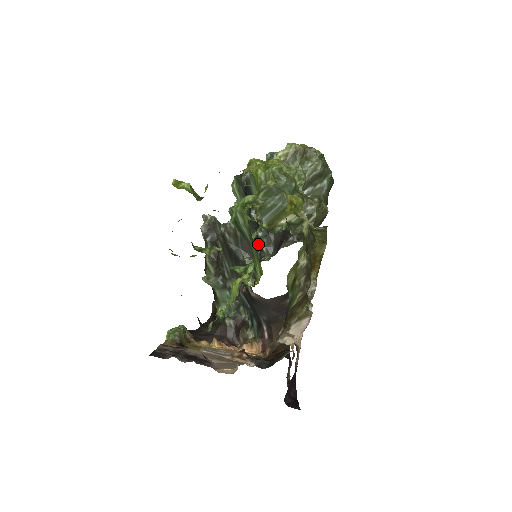
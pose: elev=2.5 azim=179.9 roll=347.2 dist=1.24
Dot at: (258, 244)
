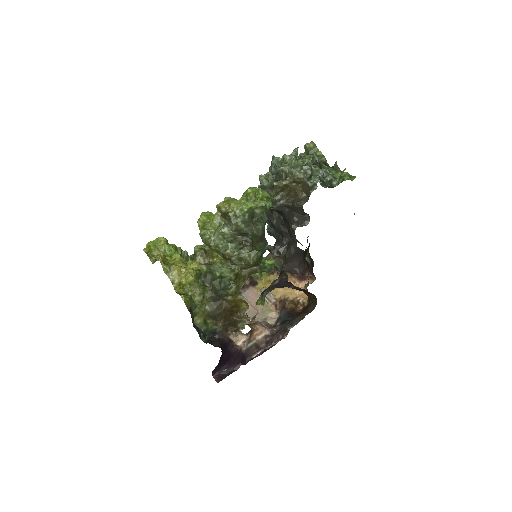
Dot at: occluded
